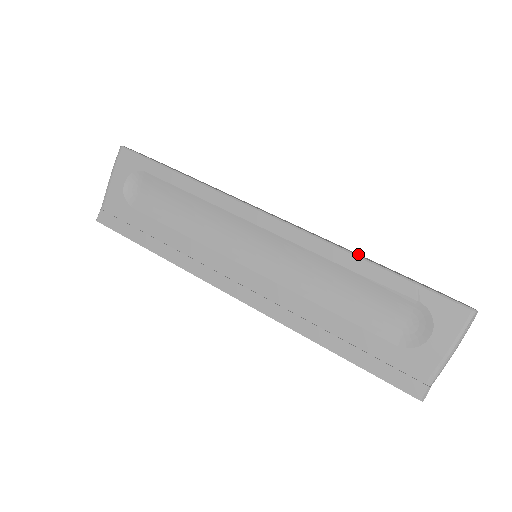
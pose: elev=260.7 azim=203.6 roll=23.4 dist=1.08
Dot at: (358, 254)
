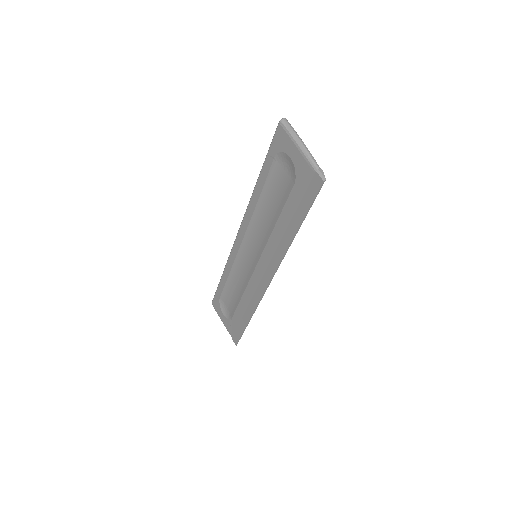
Dot at: occluded
